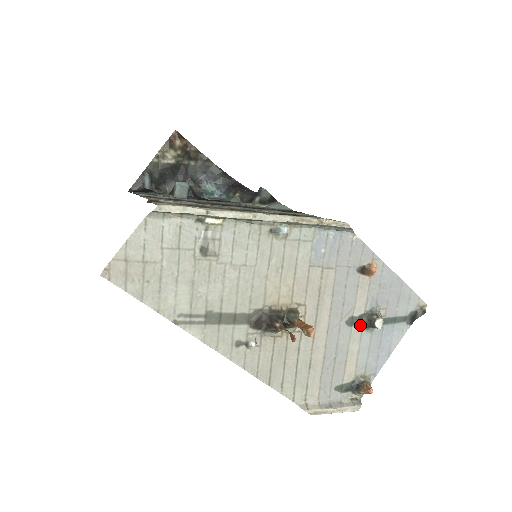
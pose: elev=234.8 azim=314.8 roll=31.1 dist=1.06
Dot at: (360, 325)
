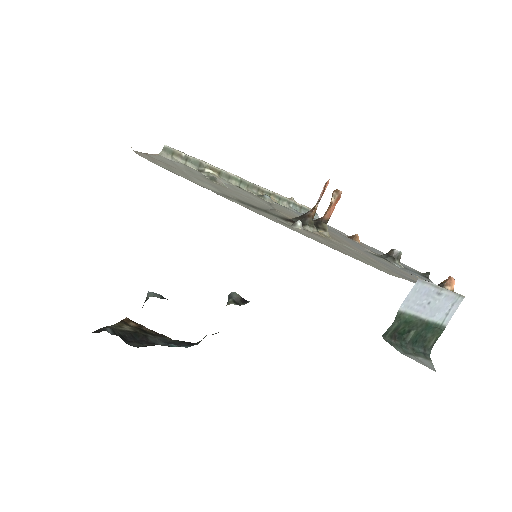
Dot at: (385, 259)
